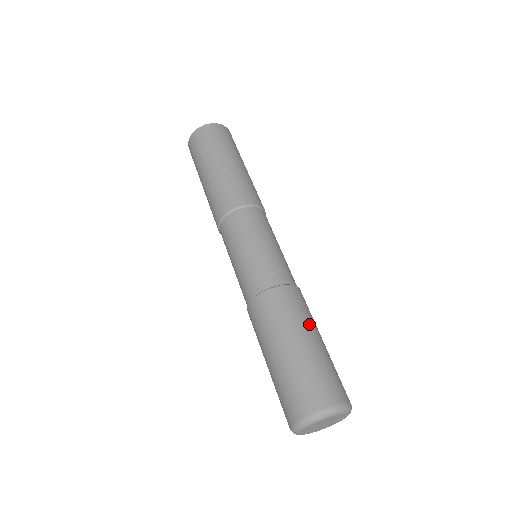
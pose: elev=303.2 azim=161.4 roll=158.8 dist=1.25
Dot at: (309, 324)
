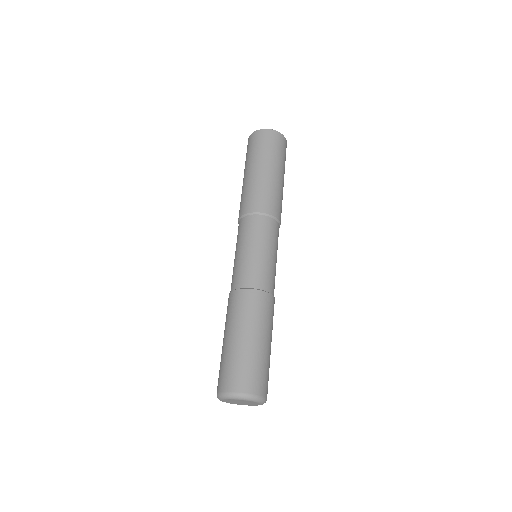
Dot at: (251, 325)
